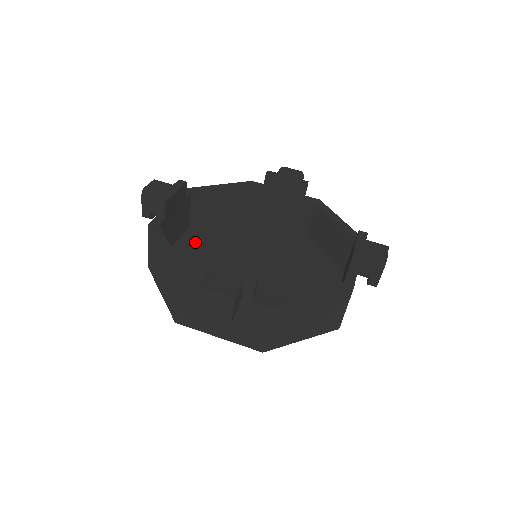
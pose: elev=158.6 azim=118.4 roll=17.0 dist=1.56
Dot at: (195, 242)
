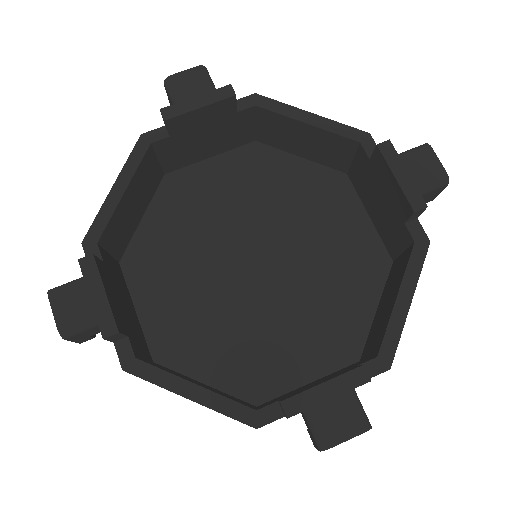
Dot at: (155, 285)
